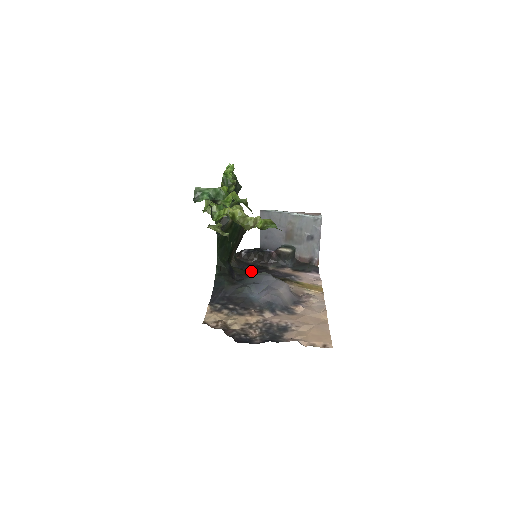
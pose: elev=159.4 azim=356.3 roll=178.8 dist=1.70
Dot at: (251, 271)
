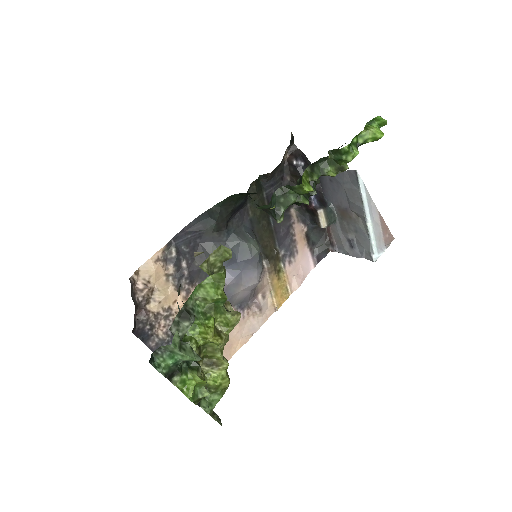
Dot at: occluded
